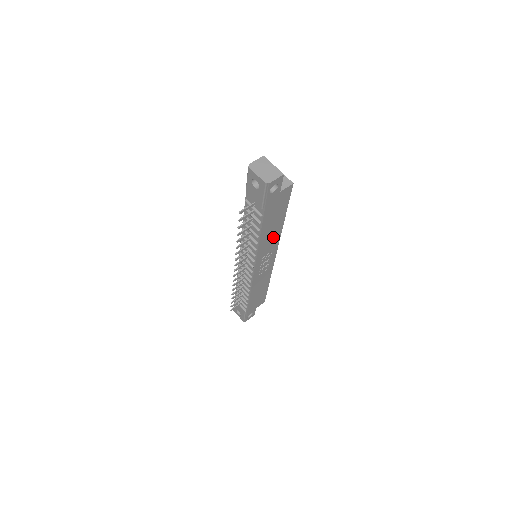
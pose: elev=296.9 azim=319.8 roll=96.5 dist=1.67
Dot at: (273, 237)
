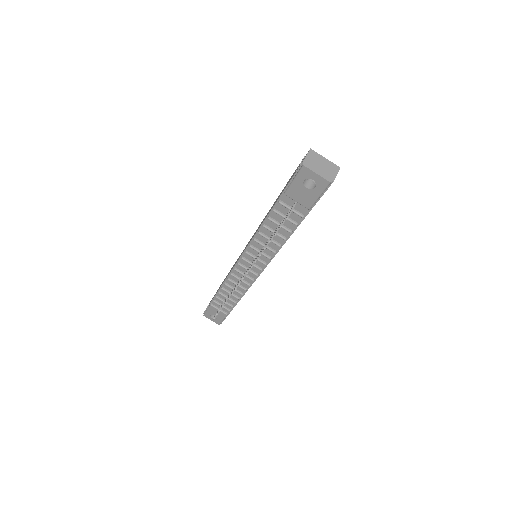
Dot at: occluded
